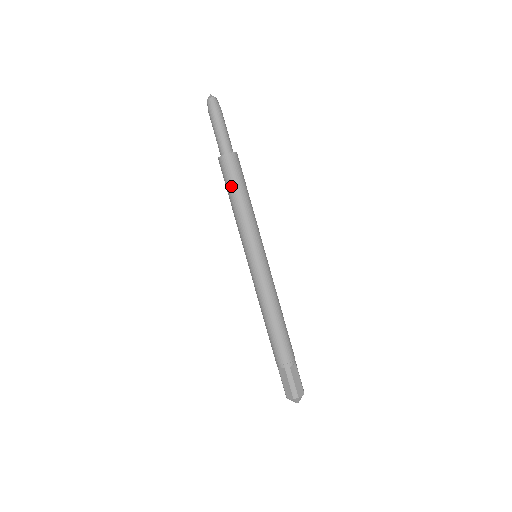
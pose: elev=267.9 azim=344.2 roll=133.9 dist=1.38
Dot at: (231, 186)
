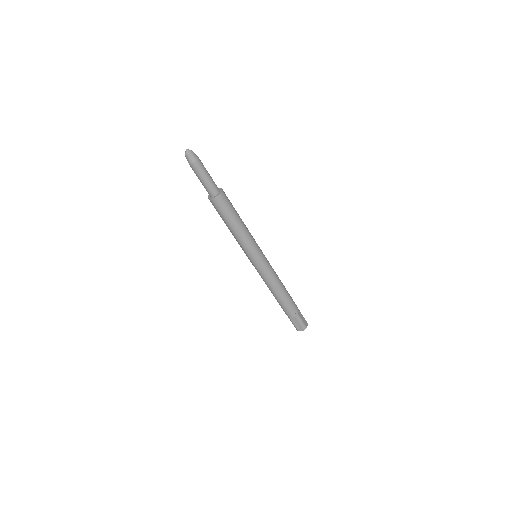
Dot at: (229, 217)
